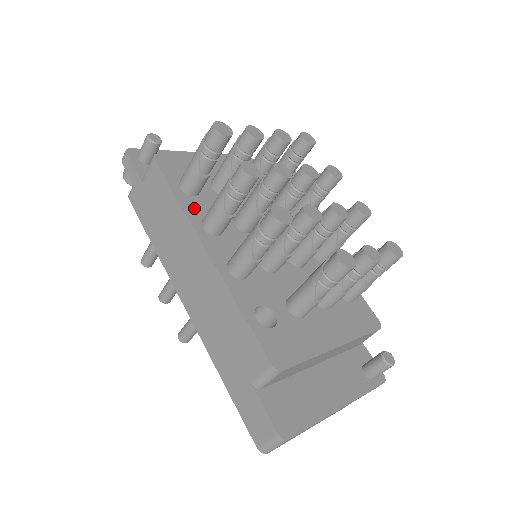
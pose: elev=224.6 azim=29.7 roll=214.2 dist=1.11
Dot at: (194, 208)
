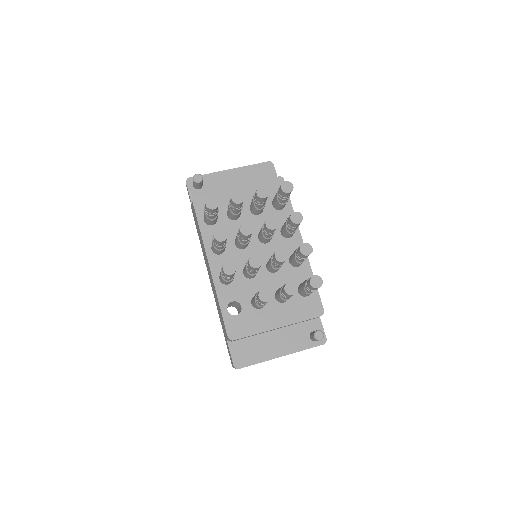
Dot at: (210, 235)
